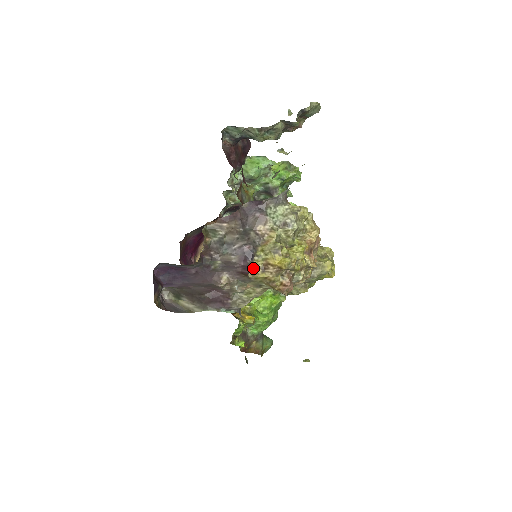
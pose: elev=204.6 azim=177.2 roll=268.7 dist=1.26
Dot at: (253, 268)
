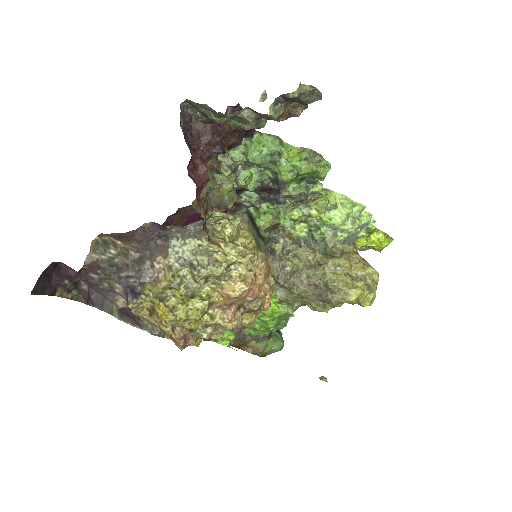
Dot at: (137, 307)
